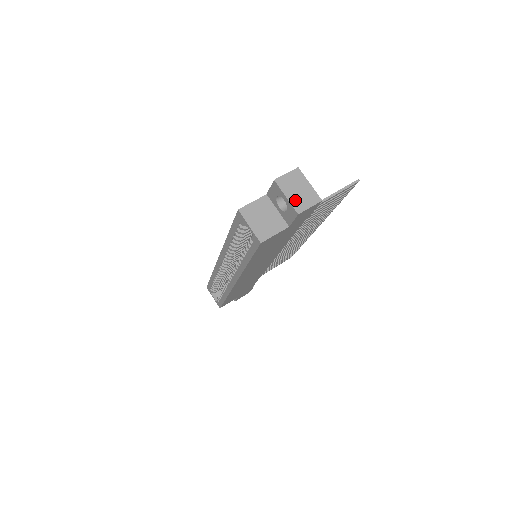
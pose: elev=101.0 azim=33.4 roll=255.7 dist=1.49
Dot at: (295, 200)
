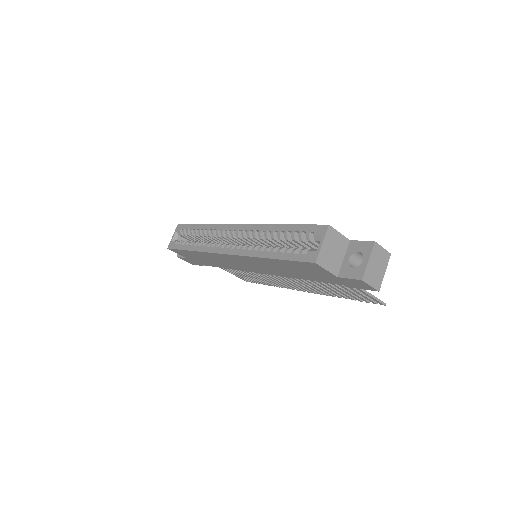
Dot at: (370, 270)
